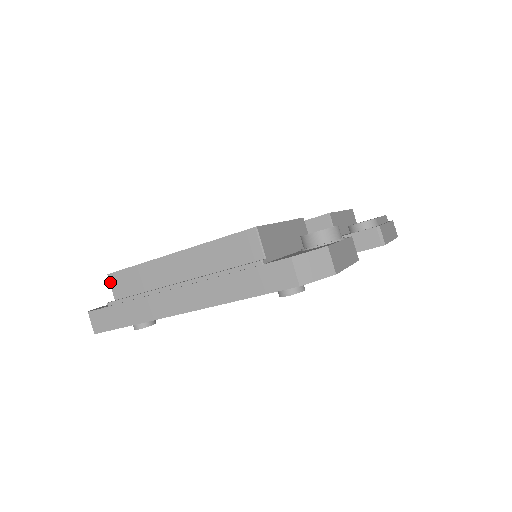
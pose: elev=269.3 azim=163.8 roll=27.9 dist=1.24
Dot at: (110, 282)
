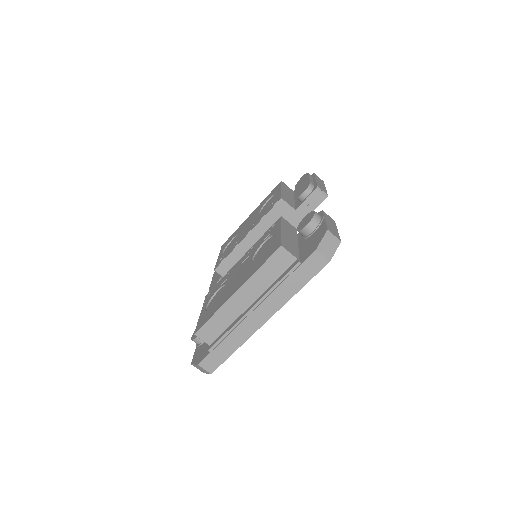
Dot at: (199, 337)
